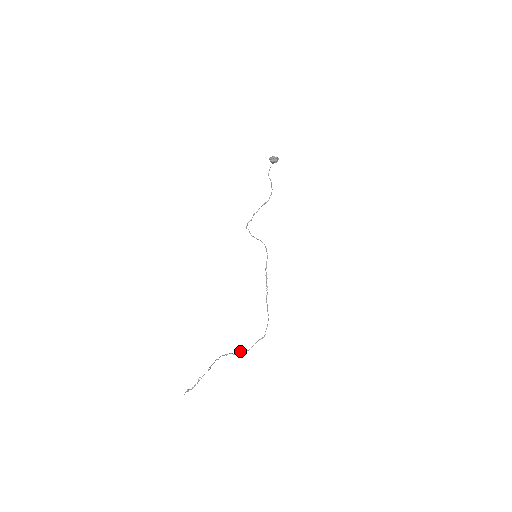
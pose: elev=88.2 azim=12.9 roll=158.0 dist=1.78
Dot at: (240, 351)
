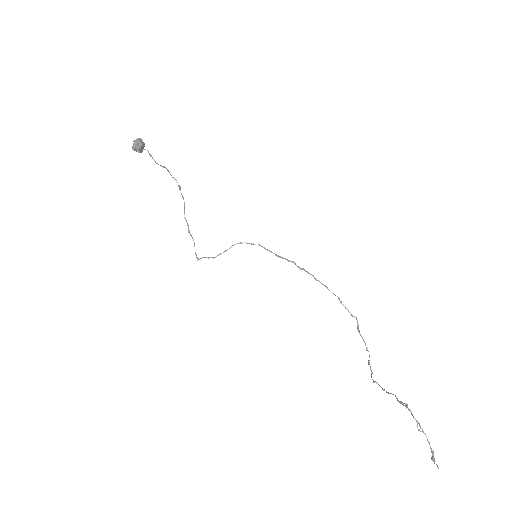
Dot at: (368, 364)
